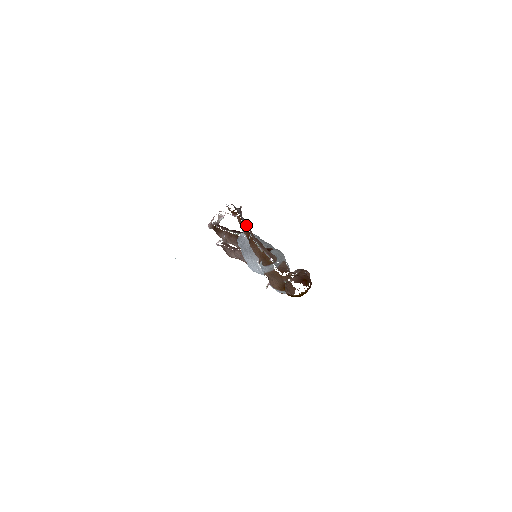
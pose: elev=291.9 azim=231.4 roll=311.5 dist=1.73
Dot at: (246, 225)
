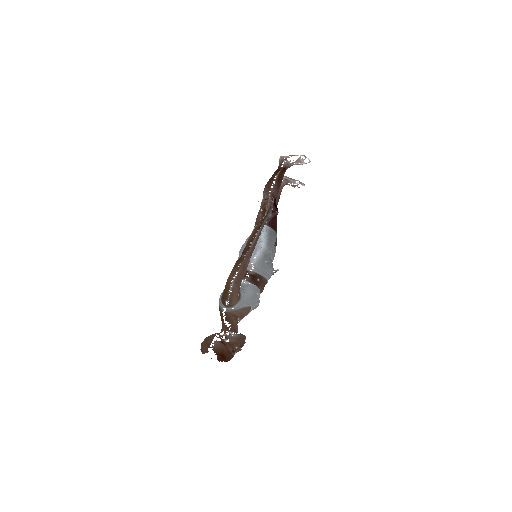
Dot at: (254, 241)
